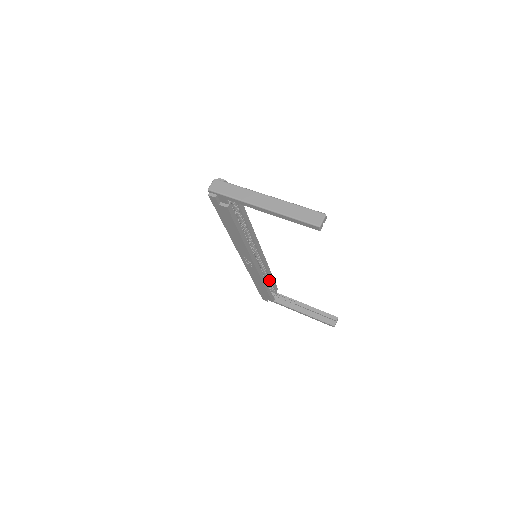
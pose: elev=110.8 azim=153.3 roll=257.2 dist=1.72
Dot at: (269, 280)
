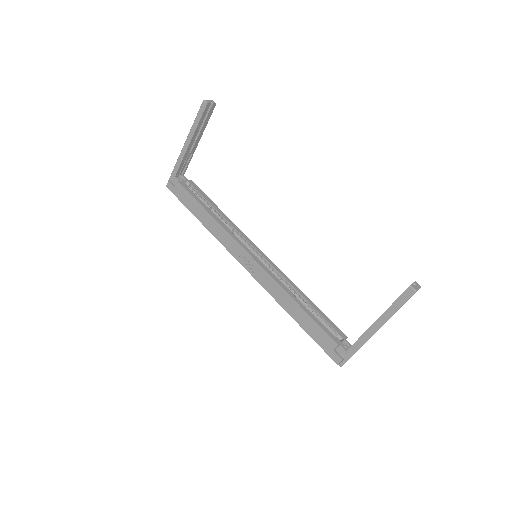
Dot at: (310, 308)
